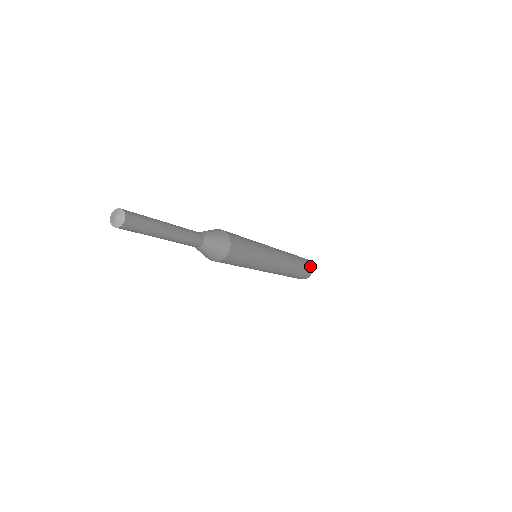
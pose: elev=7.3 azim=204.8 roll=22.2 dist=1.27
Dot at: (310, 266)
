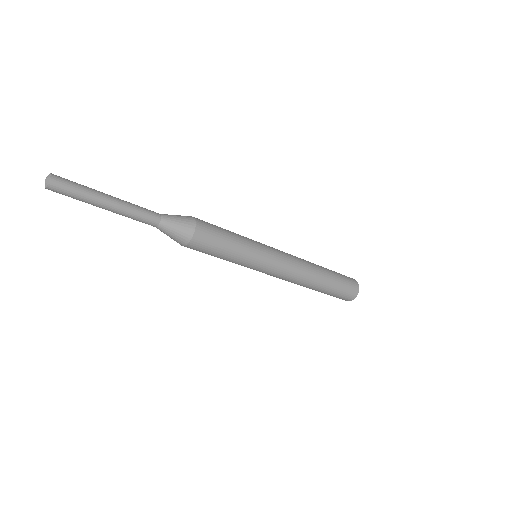
Dot at: (351, 293)
